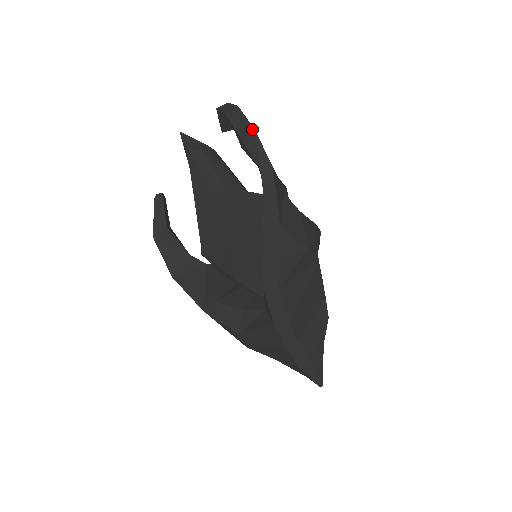
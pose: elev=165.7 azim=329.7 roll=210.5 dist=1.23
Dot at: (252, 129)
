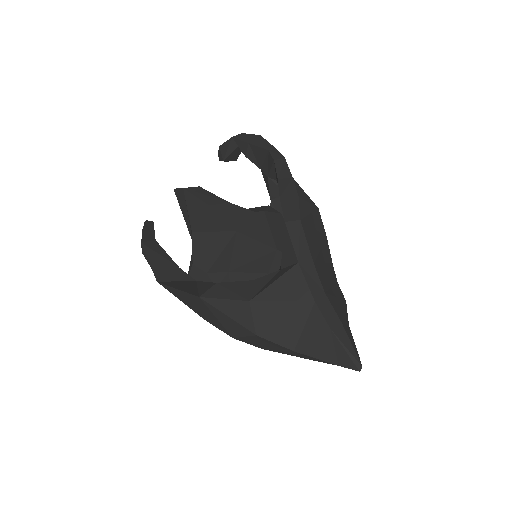
Dot at: (257, 136)
